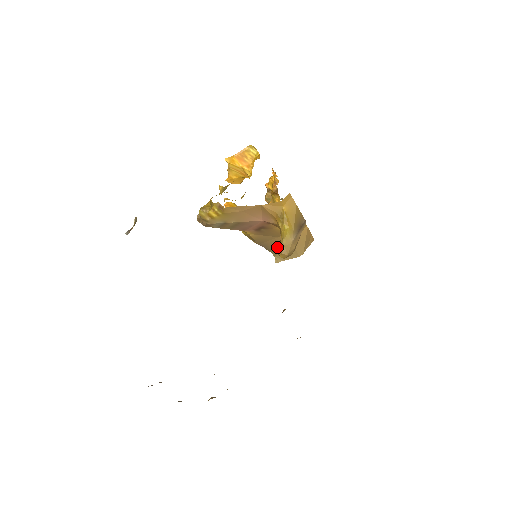
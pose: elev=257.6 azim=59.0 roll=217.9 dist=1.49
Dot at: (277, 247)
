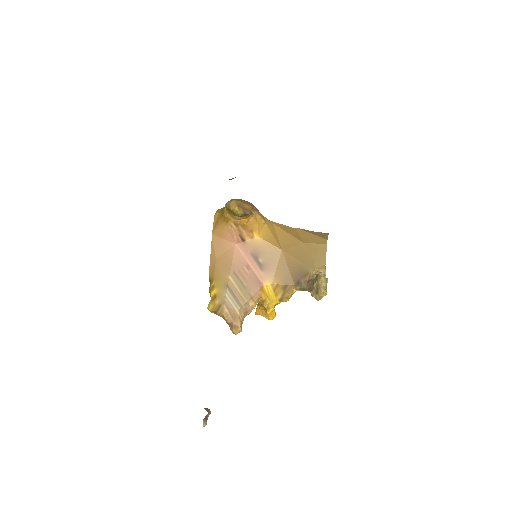
Dot at: (299, 260)
